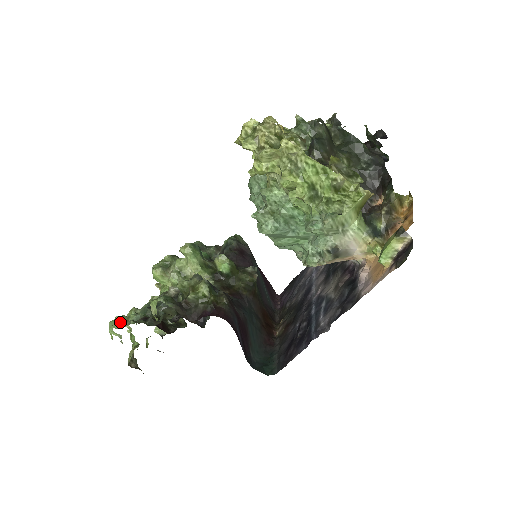
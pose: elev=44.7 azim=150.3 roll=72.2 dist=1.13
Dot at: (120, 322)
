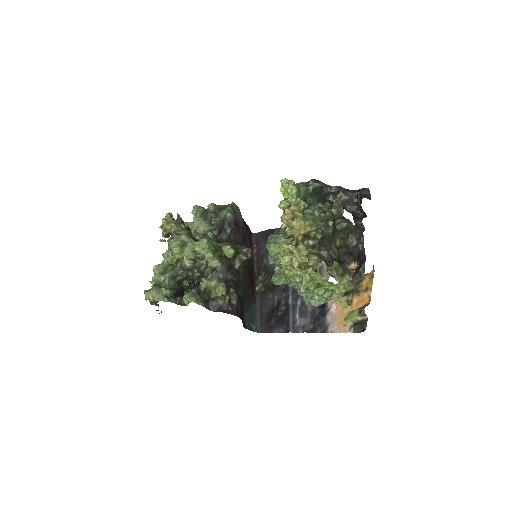
Dot at: (154, 294)
